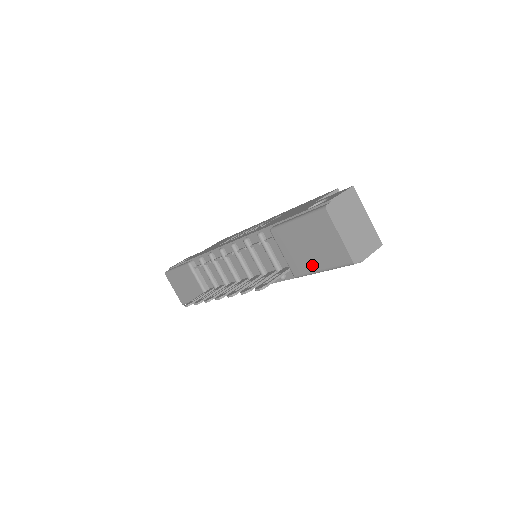
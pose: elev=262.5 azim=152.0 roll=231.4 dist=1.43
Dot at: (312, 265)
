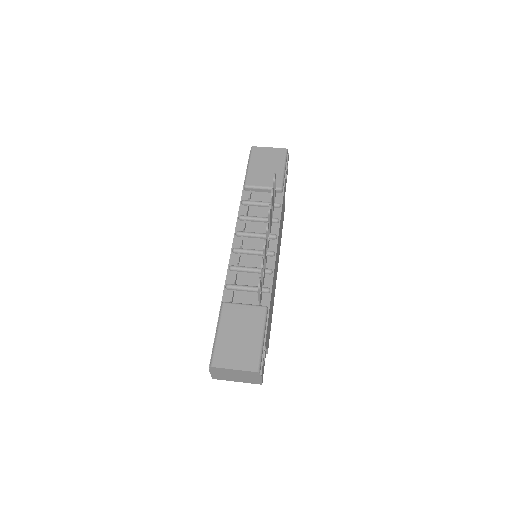
Dot at: (278, 171)
